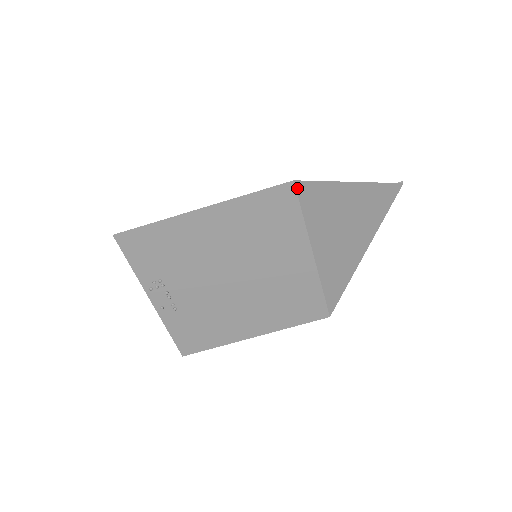
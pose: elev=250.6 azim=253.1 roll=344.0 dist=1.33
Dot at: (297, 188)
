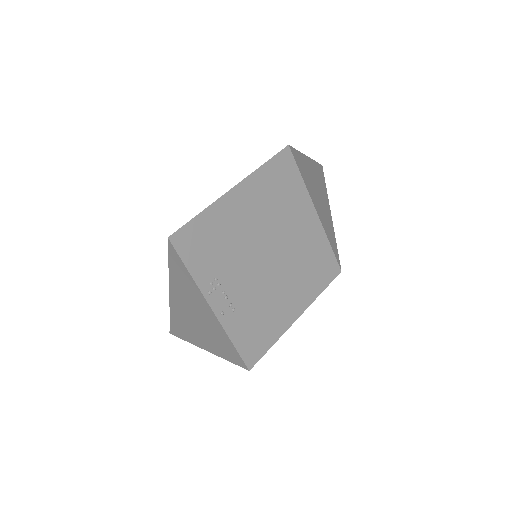
Dot at: (292, 152)
